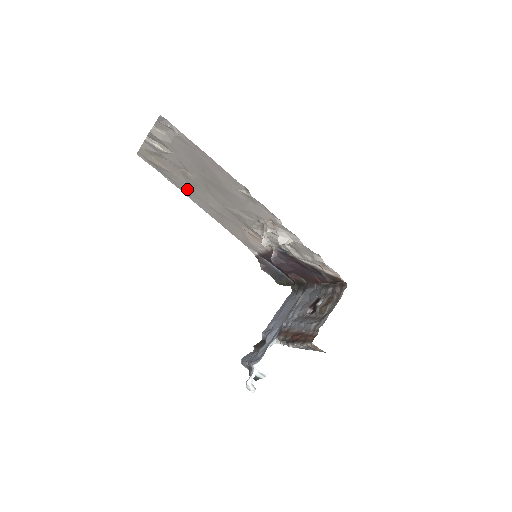
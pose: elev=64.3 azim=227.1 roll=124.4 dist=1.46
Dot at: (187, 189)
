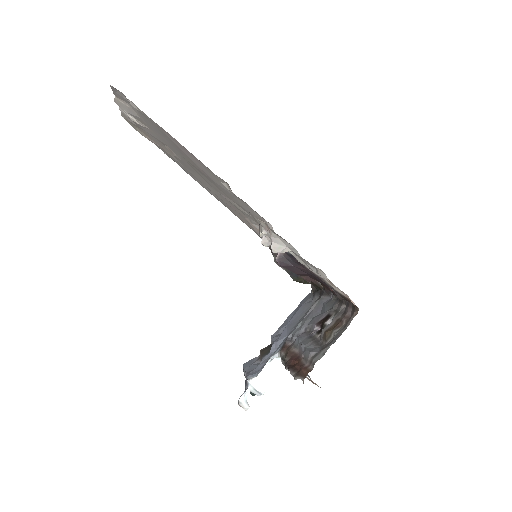
Dot at: (182, 167)
